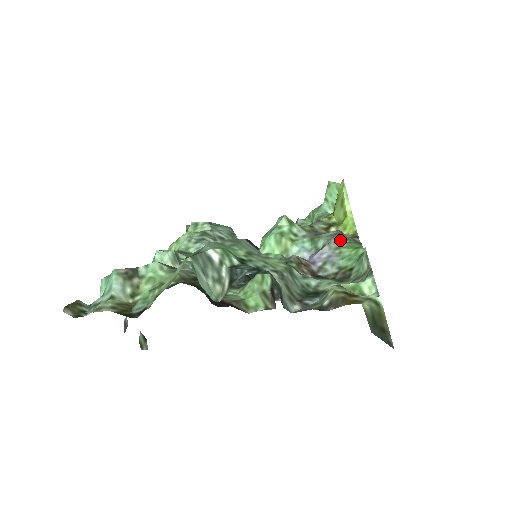
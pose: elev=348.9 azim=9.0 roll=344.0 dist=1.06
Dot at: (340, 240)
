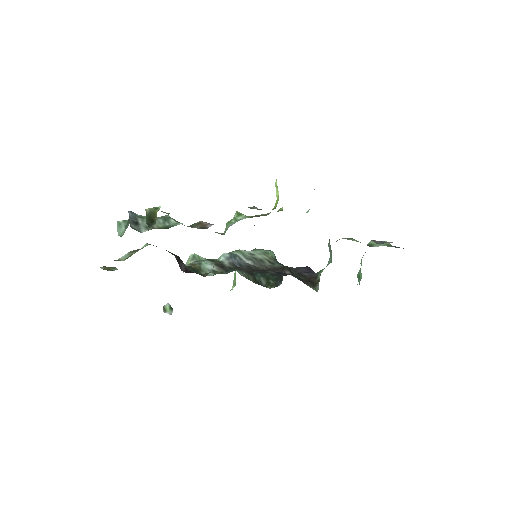
Dot at: occluded
